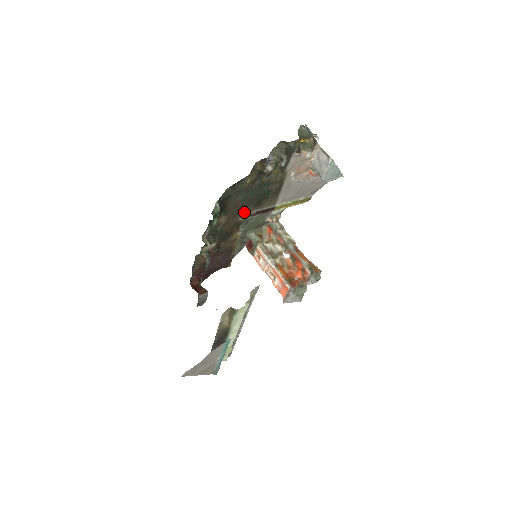
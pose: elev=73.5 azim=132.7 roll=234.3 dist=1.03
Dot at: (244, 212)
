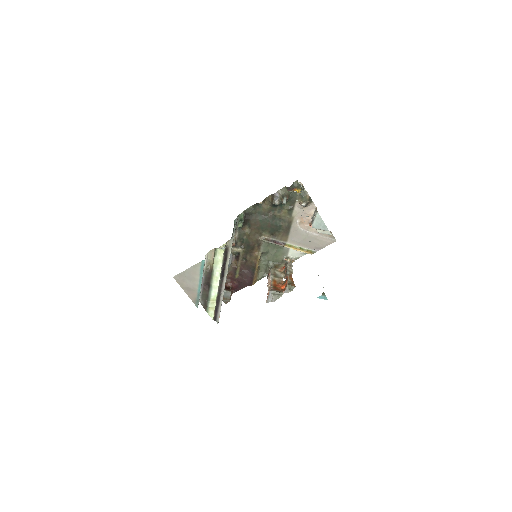
Dot at: (263, 234)
